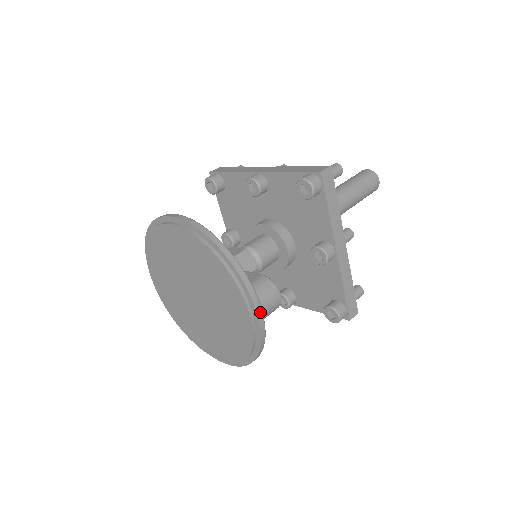
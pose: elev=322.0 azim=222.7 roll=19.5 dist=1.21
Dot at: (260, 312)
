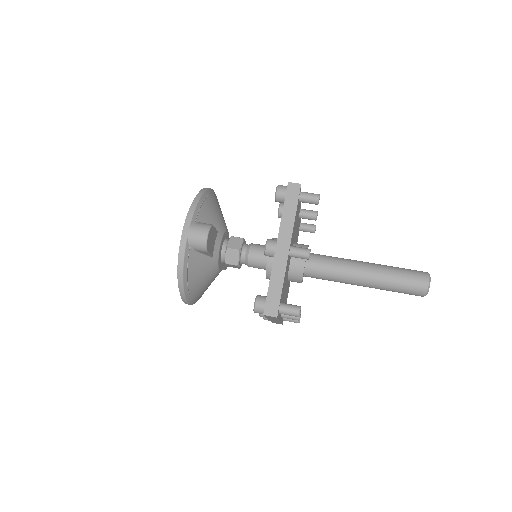
Dot at: (186, 232)
